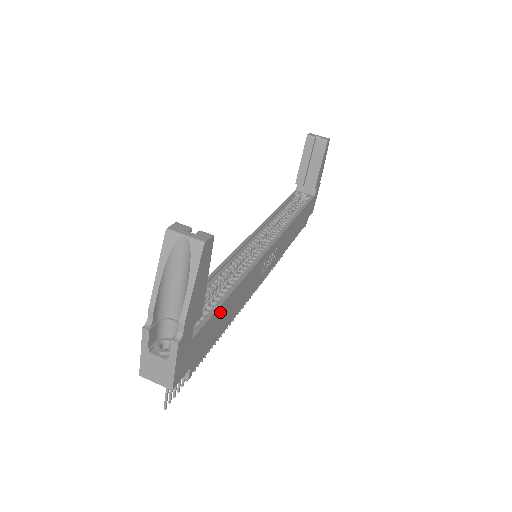
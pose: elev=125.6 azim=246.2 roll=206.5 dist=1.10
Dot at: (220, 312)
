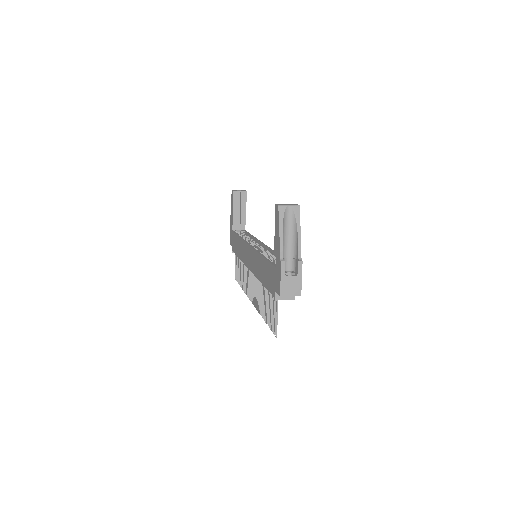
Dot at: occluded
